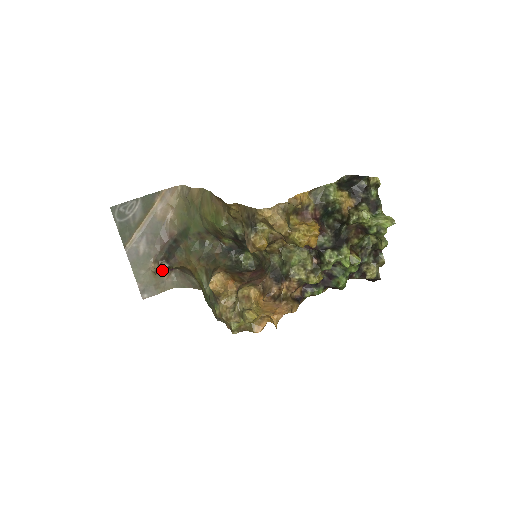
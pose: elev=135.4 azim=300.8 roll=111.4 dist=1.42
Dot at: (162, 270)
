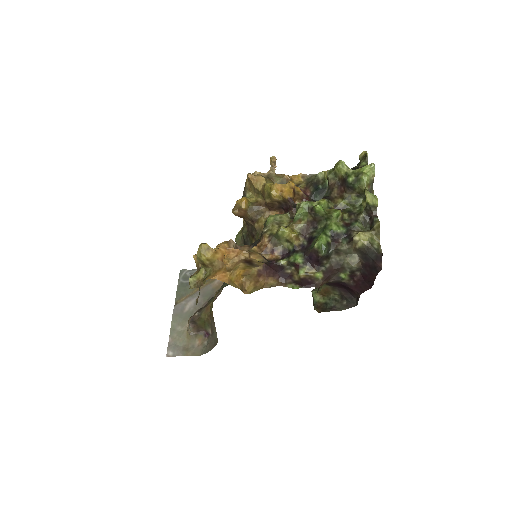
Dot at: (192, 319)
